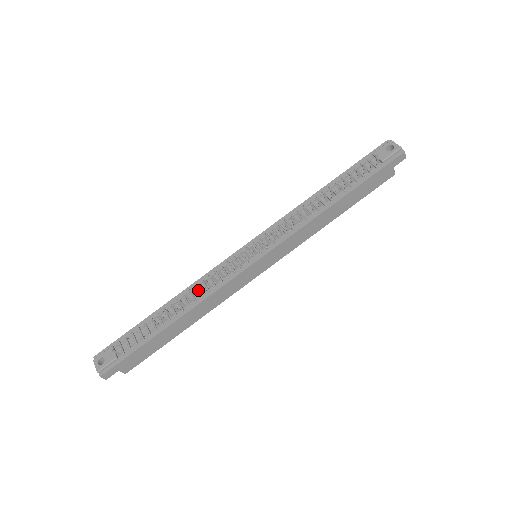
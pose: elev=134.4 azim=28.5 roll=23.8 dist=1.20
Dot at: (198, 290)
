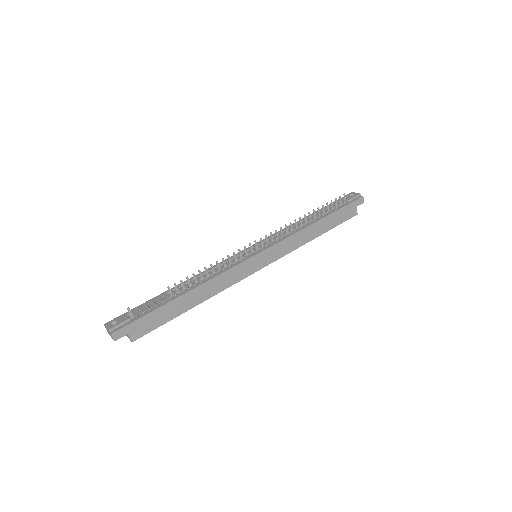
Dot at: (208, 273)
